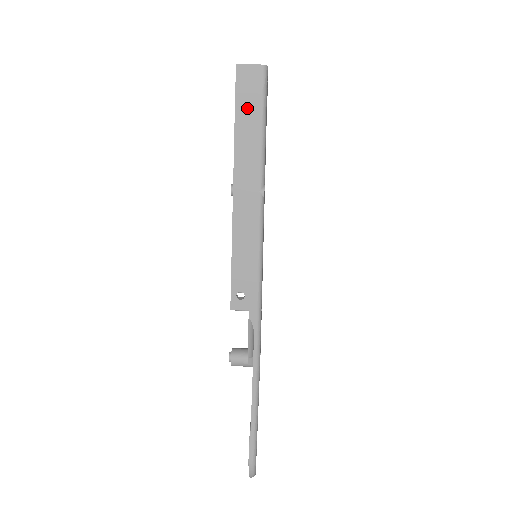
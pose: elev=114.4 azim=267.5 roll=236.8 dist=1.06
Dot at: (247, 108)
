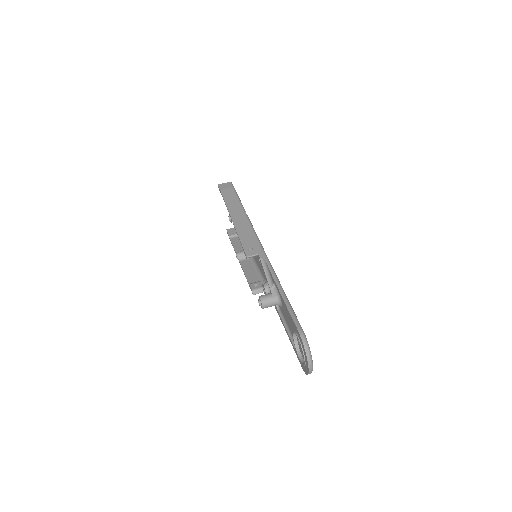
Dot at: (227, 192)
